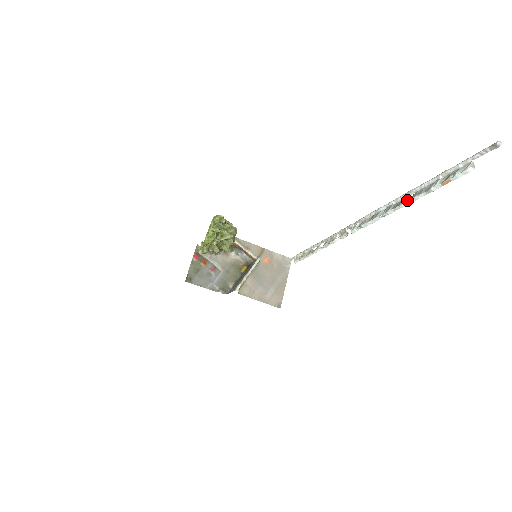
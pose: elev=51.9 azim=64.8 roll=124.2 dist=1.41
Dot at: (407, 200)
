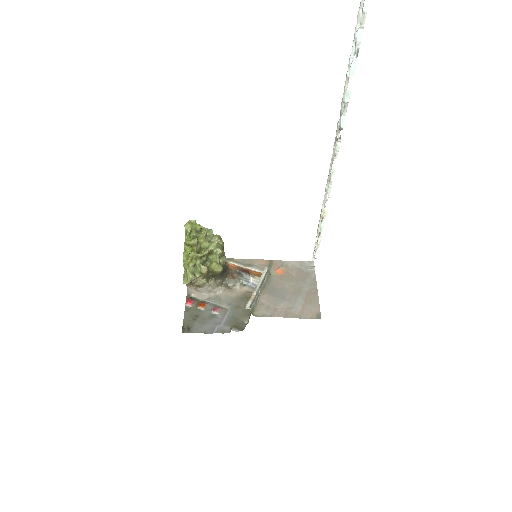
Dot at: out of frame
